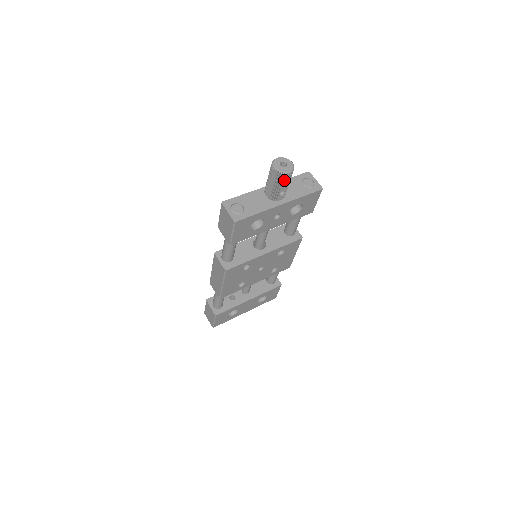
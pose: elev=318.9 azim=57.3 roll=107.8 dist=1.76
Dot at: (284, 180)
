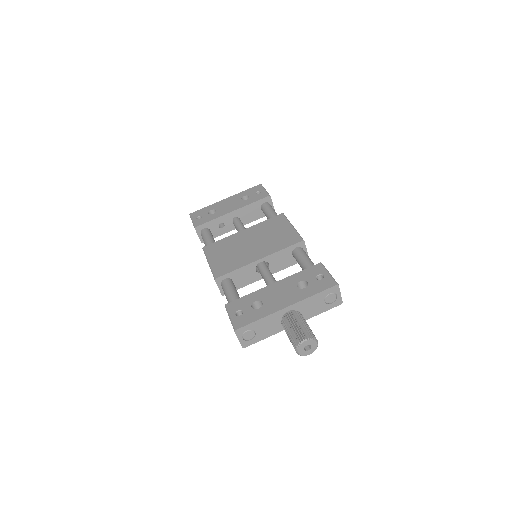
Dot at: occluded
